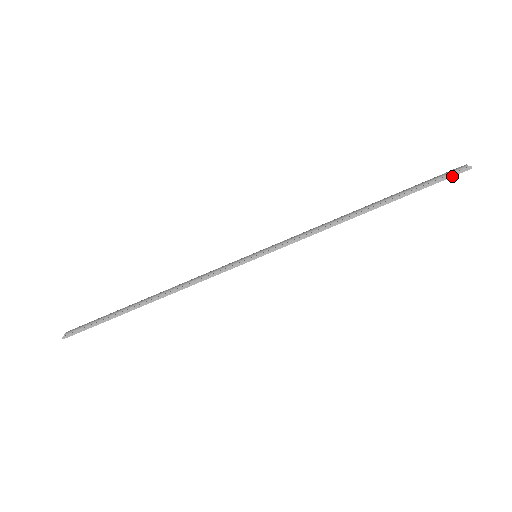
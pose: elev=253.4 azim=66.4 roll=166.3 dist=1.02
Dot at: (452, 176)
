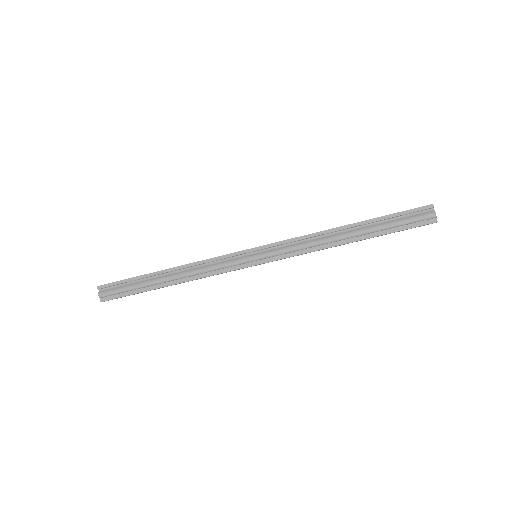
Dot at: occluded
